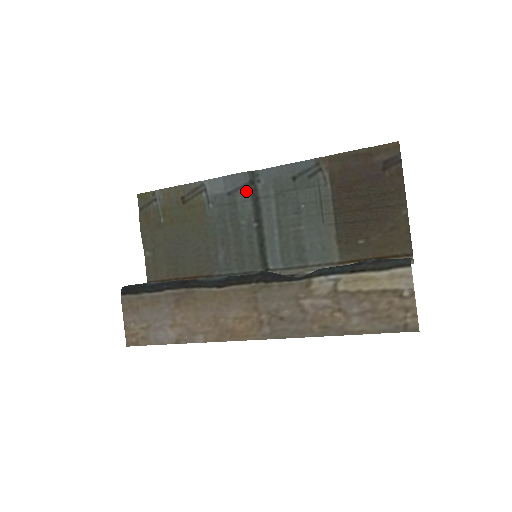
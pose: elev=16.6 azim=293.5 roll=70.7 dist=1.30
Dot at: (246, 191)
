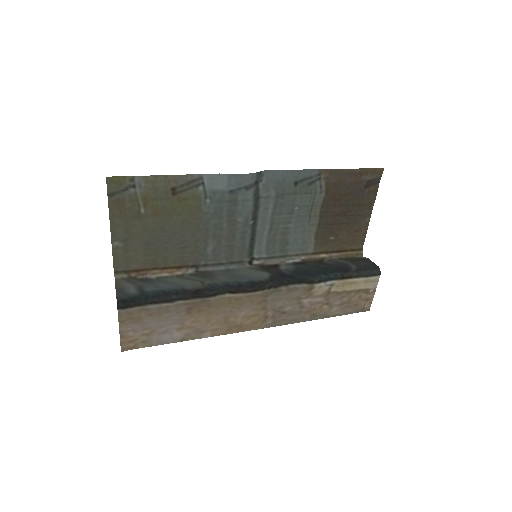
Dot at: (250, 191)
